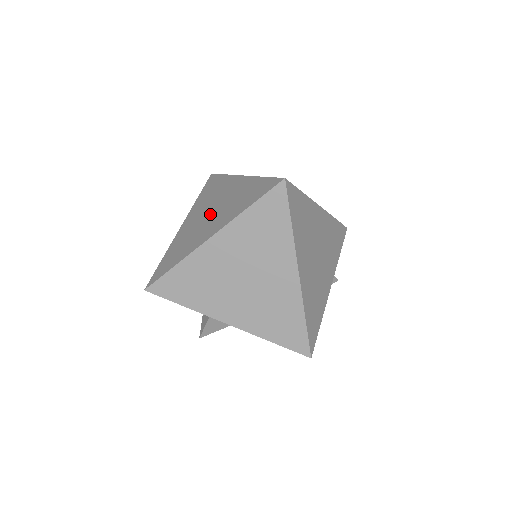
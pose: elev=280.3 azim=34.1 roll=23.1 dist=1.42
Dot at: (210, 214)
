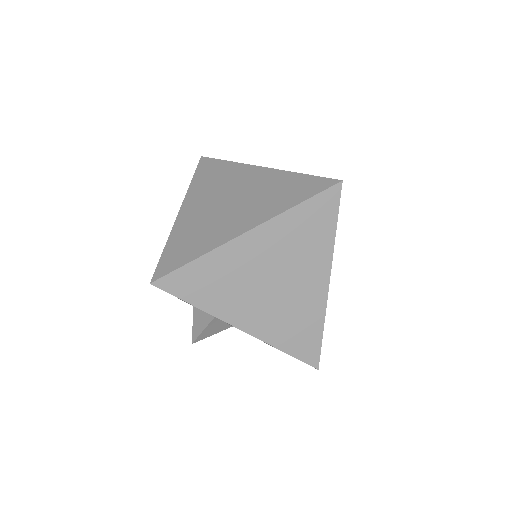
Dot at: (230, 203)
